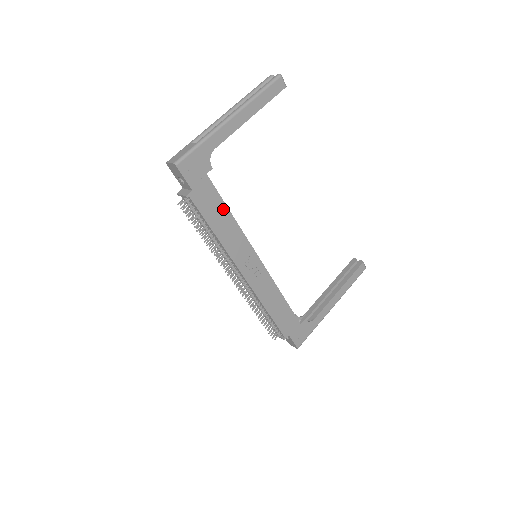
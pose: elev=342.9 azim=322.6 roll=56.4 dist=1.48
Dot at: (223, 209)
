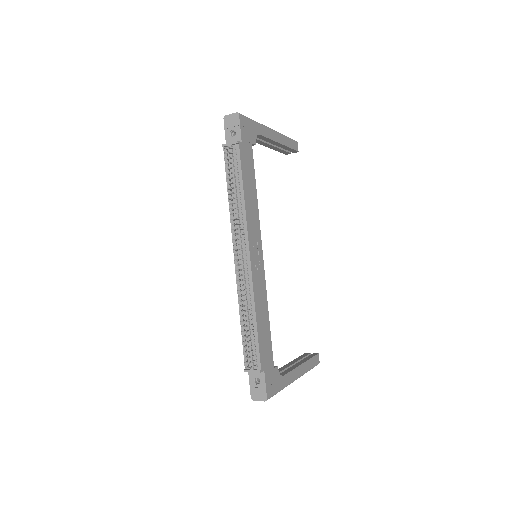
Dot at: (253, 181)
